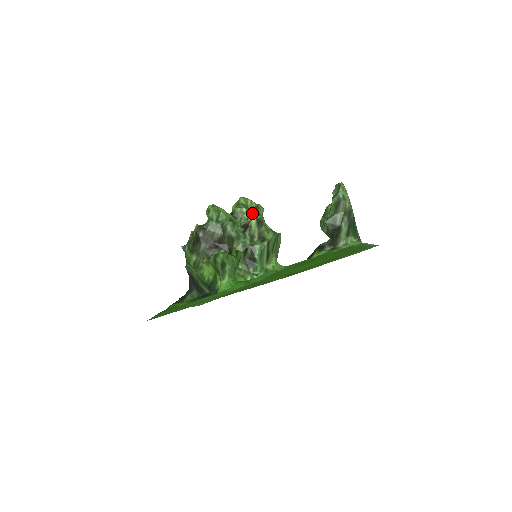
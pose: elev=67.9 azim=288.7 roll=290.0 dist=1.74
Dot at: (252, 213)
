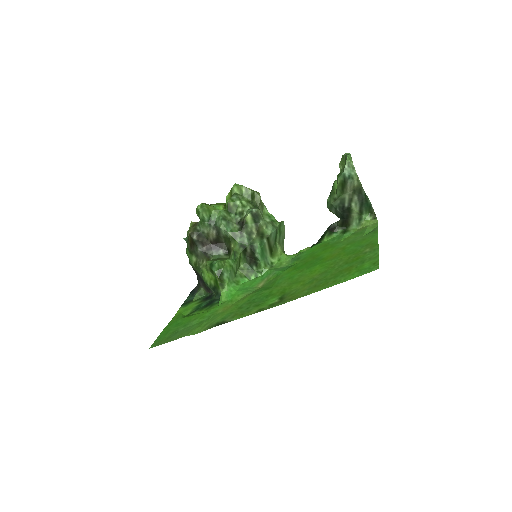
Dot at: (247, 204)
